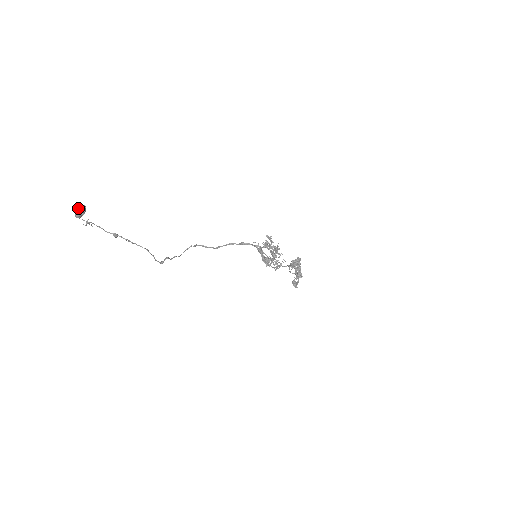
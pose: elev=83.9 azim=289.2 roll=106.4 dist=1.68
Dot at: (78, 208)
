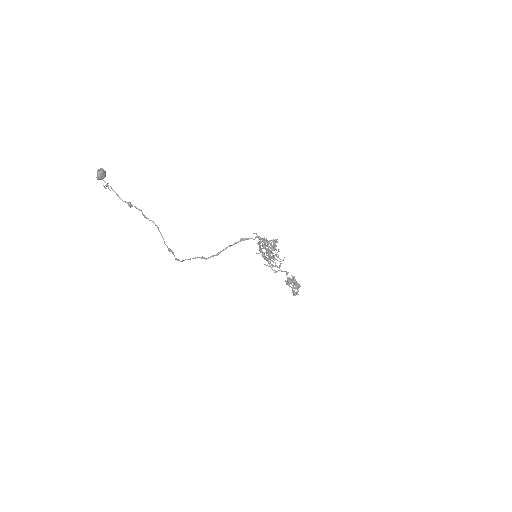
Dot at: (100, 169)
